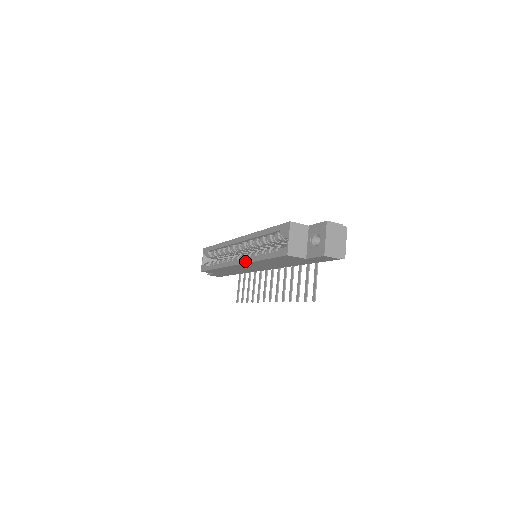
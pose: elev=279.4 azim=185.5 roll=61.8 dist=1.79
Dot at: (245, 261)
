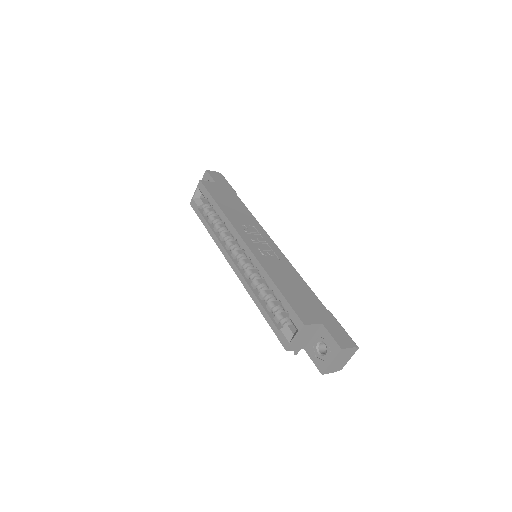
Dot at: (242, 281)
